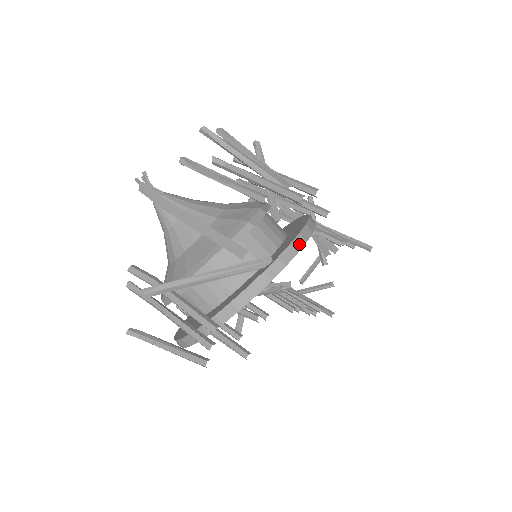
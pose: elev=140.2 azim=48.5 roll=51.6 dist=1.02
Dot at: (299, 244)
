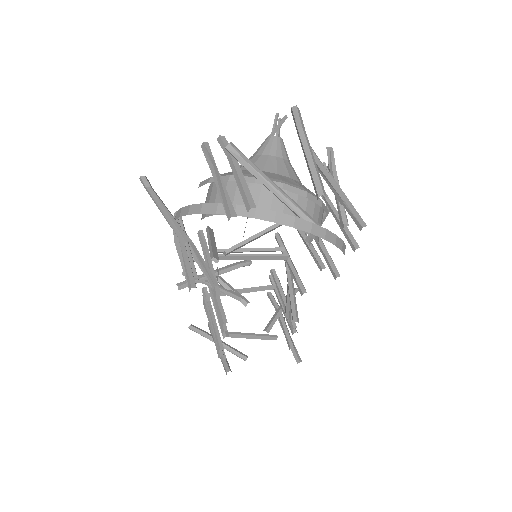
Dot at: (339, 244)
